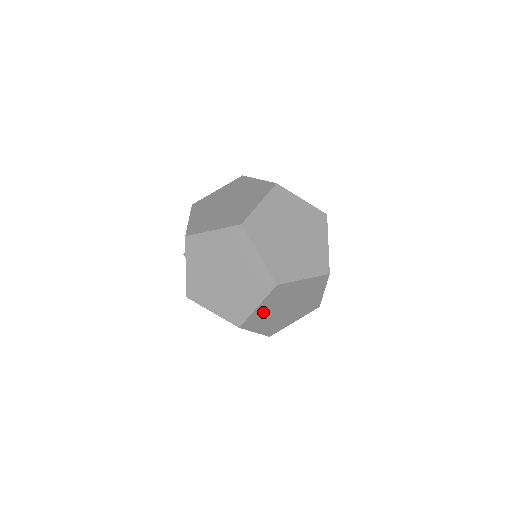
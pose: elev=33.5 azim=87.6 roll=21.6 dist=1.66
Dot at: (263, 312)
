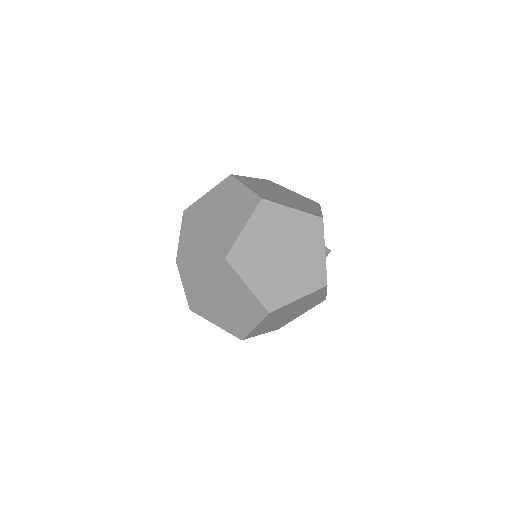
Dot at: (263, 326)
